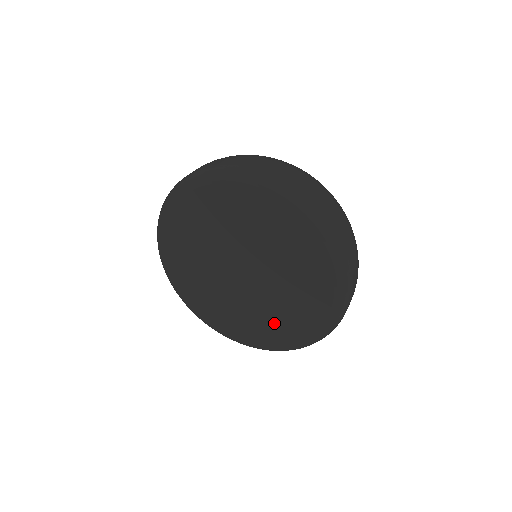
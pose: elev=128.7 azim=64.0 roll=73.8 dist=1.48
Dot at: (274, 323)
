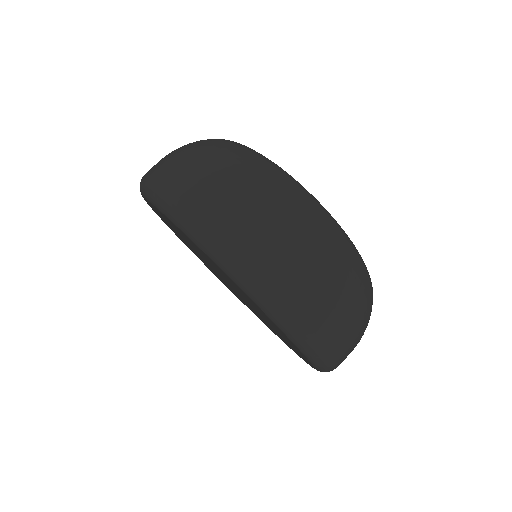
Dot at: occluded
